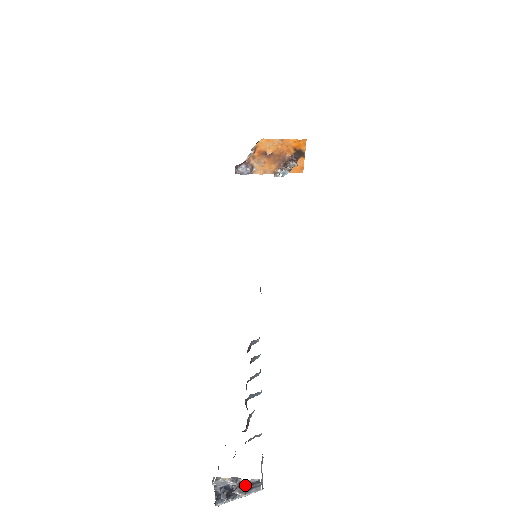
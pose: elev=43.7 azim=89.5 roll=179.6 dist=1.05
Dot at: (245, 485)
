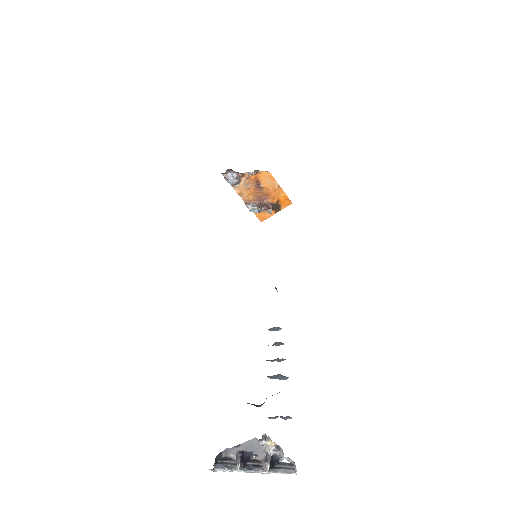
Dot at: (287, 460)
